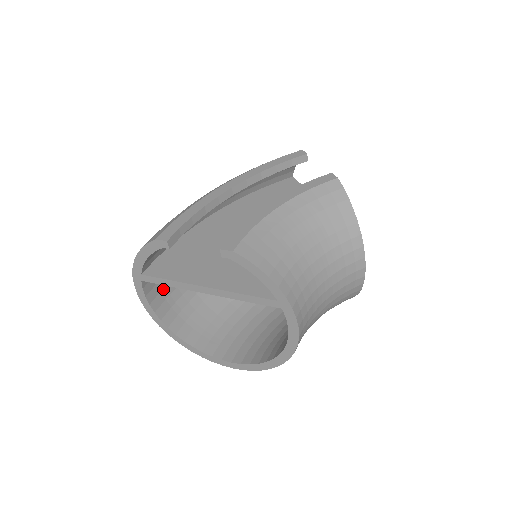
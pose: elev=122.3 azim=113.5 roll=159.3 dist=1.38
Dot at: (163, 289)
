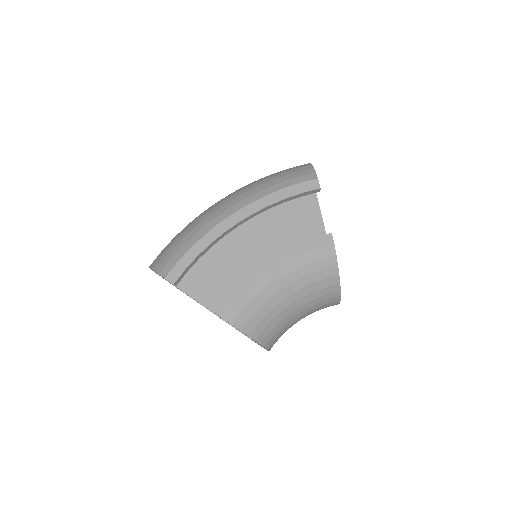
Dot at: occluded
